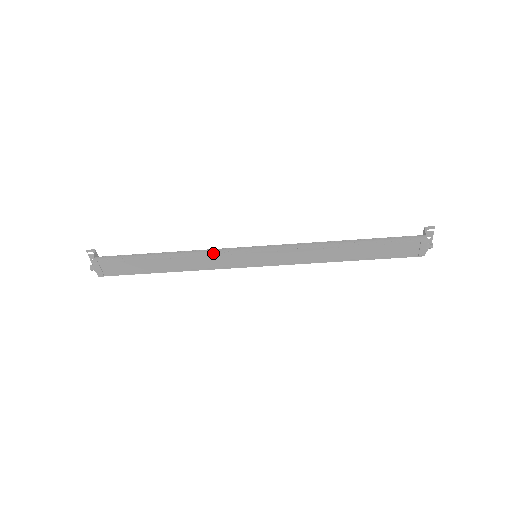
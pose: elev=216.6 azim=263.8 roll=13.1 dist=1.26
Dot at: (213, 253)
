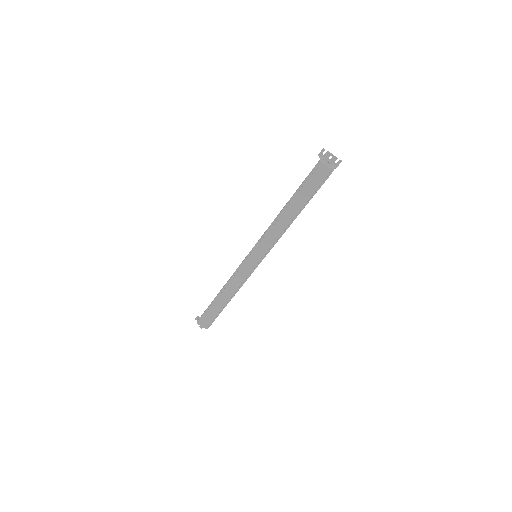
Dot at: (234, 273)
